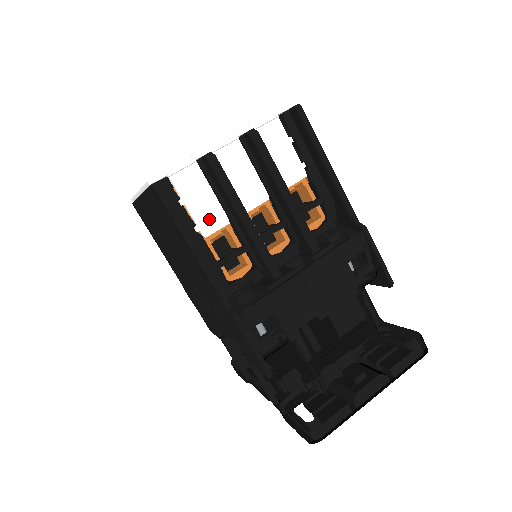
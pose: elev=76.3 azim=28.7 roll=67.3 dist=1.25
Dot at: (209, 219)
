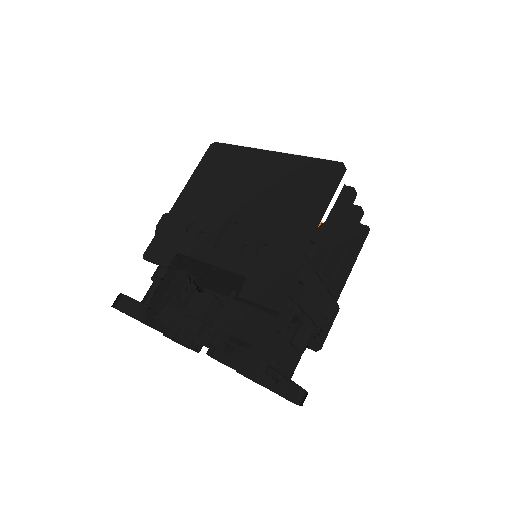
Dot at: occluded
